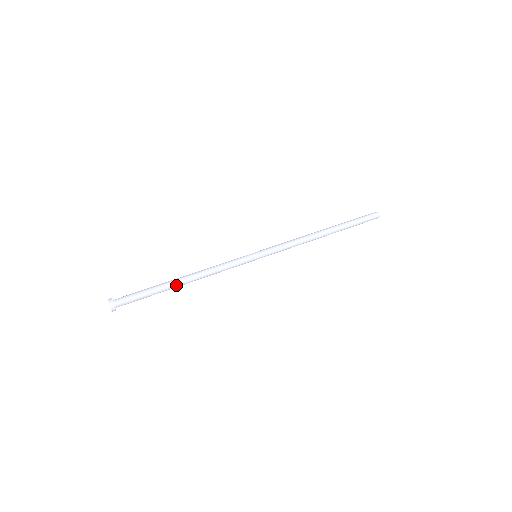
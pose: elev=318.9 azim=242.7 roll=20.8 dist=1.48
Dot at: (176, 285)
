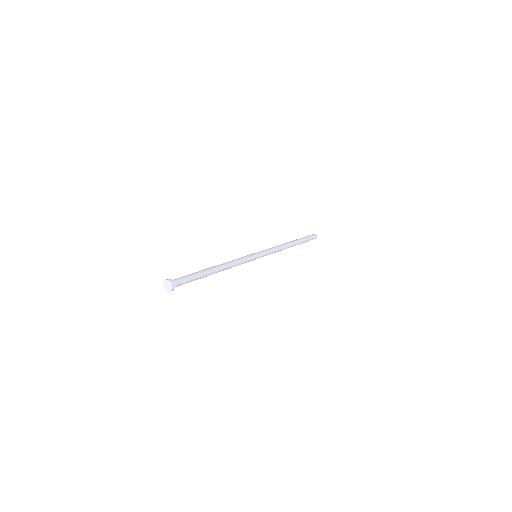
Dot at: (212, 270)
